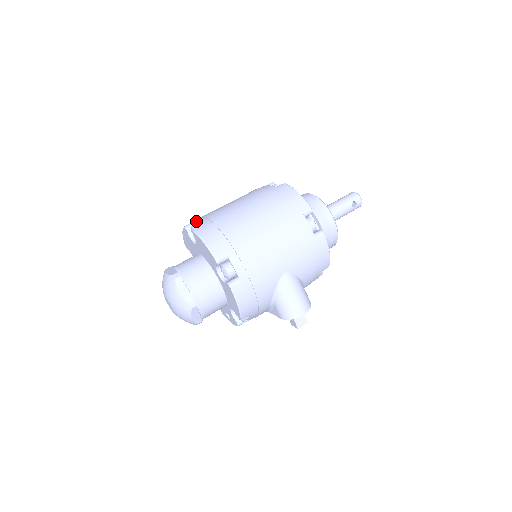
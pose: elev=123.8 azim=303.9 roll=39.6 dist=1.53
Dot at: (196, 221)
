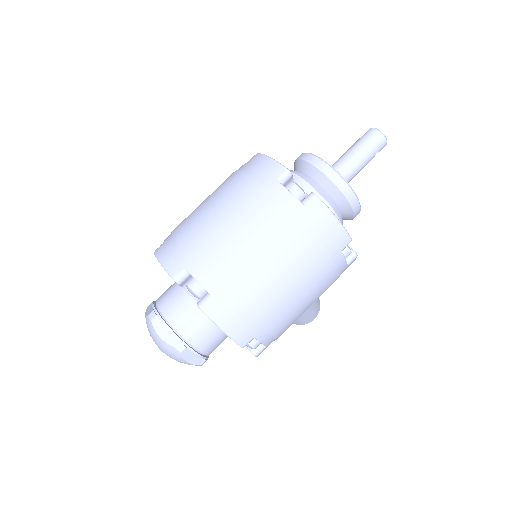
Dot at: (194, 279)
